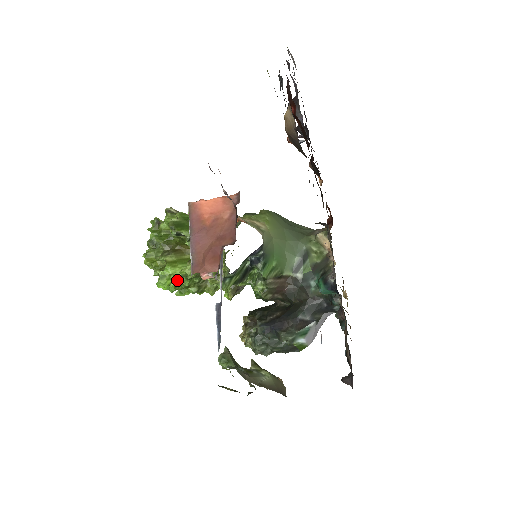
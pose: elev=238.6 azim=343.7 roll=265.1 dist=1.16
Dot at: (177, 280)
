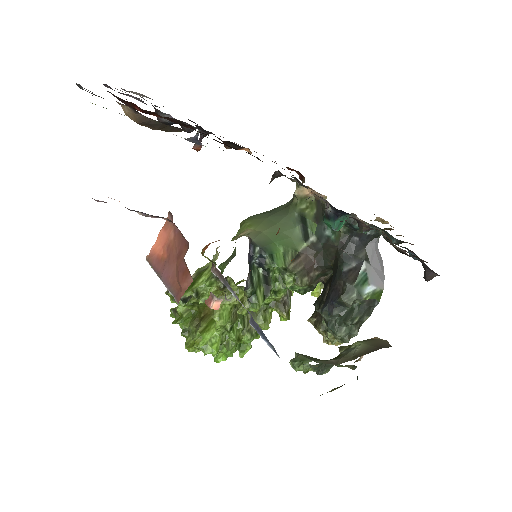
Dot at: (222, 340)
